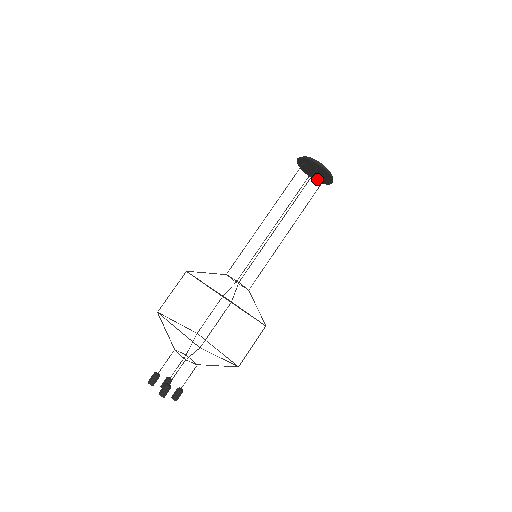
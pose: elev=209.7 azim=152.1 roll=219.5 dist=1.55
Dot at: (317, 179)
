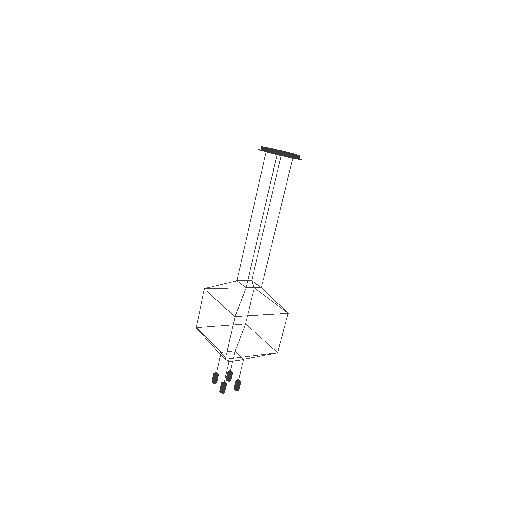
Dot at: occluded
